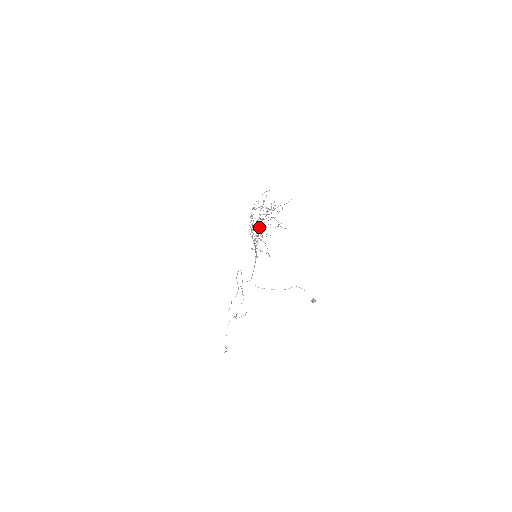
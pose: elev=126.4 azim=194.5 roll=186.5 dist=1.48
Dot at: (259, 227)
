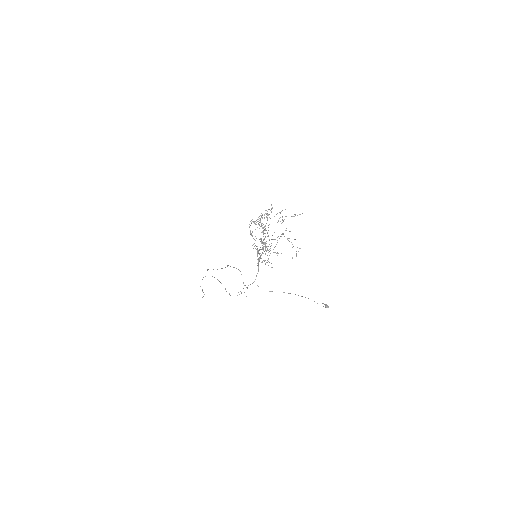
Dot at: (268, 246)
